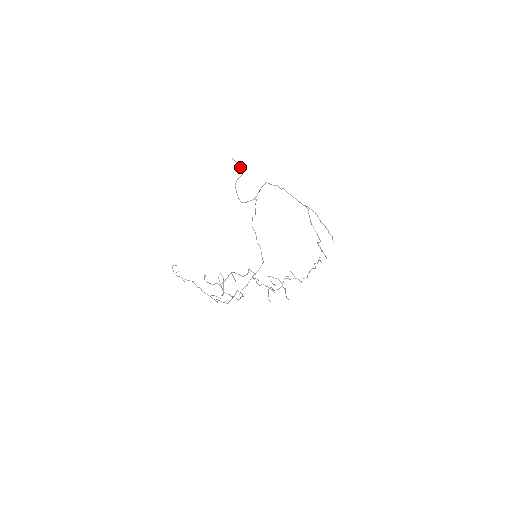
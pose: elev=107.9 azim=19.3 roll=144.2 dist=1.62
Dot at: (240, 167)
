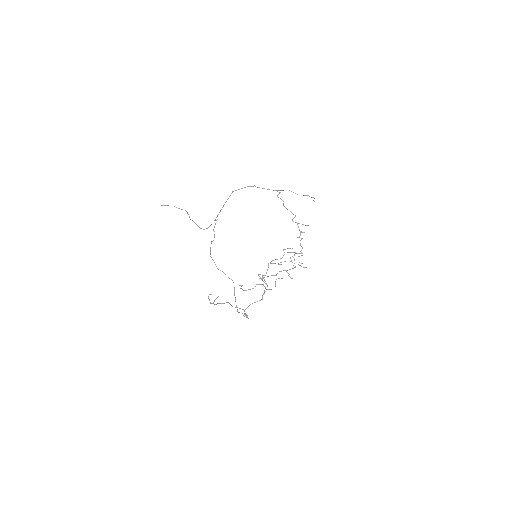
Dot at: occluded
